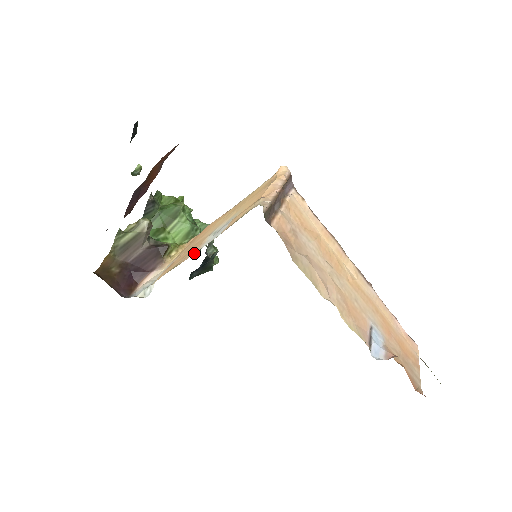
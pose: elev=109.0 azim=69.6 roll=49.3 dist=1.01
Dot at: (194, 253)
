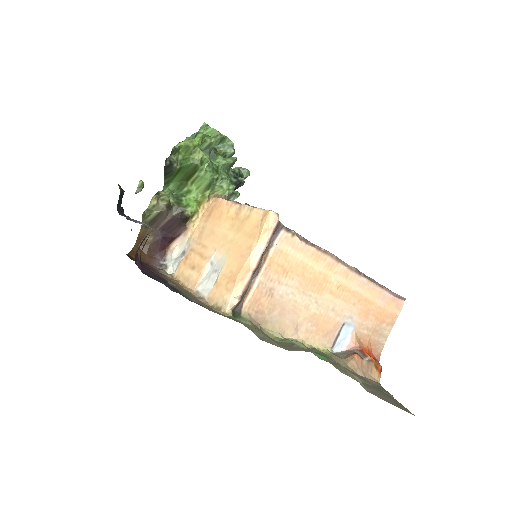
Dot at: (193, 290)
